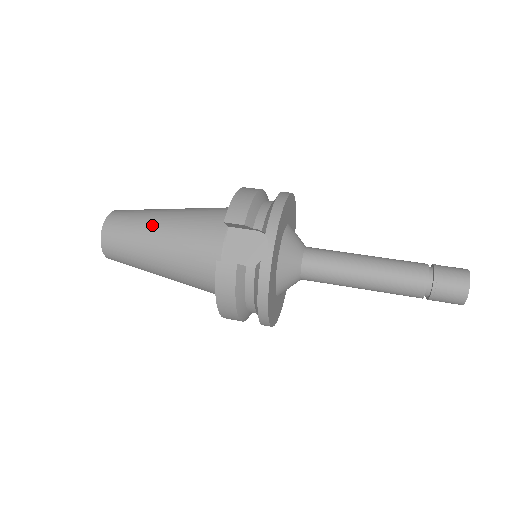
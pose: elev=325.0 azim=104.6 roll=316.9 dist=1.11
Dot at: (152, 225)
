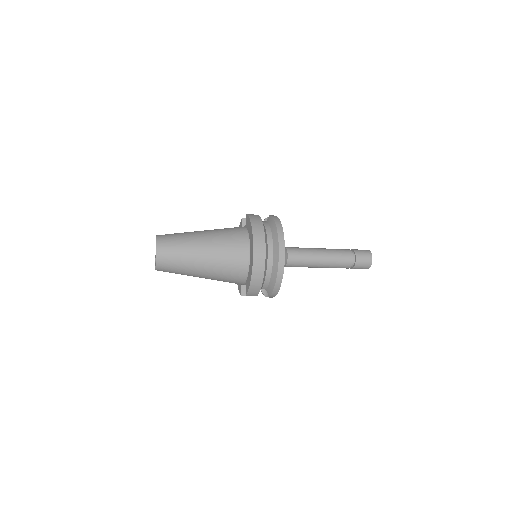
Dot at: occluded
